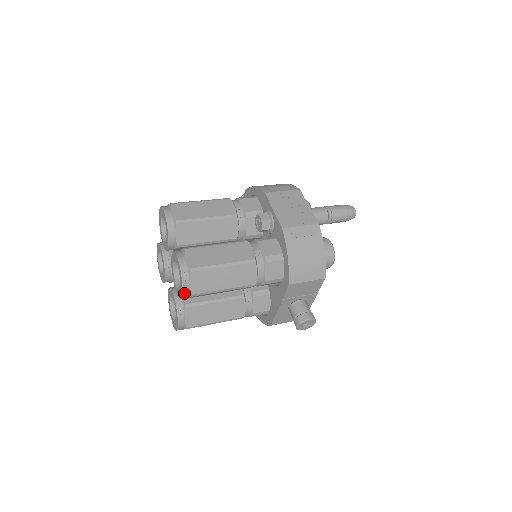
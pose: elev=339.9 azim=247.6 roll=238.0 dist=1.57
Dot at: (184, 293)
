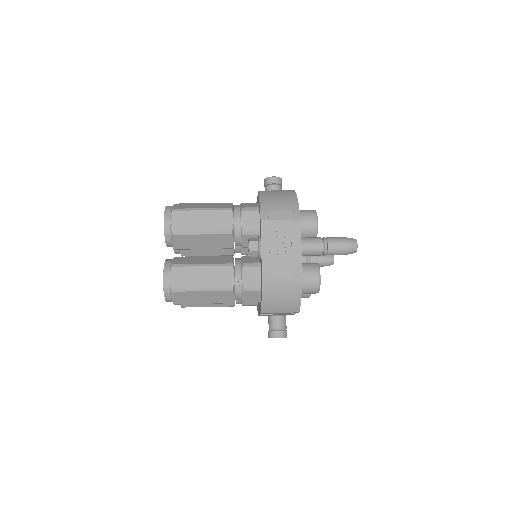
Dot at: (168, 301)
